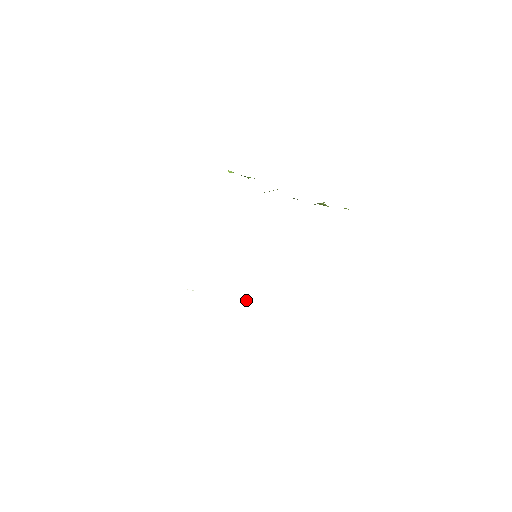
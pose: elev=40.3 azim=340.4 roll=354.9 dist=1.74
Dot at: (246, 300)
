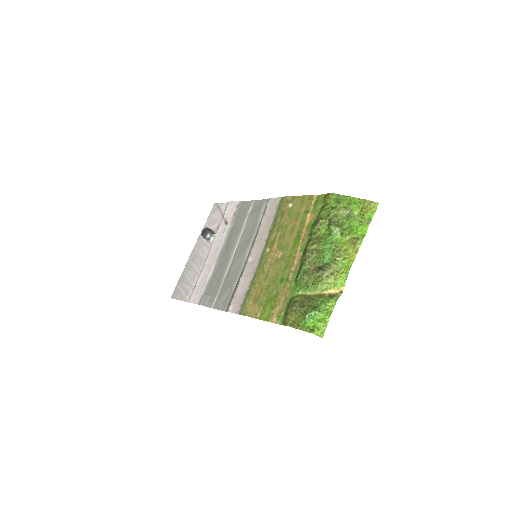
Dot at: (212, 237)
